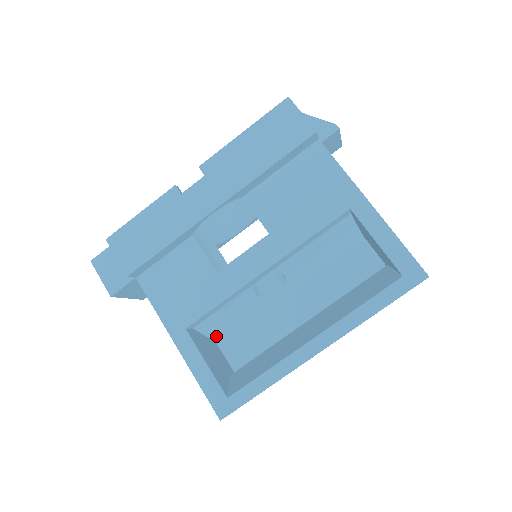
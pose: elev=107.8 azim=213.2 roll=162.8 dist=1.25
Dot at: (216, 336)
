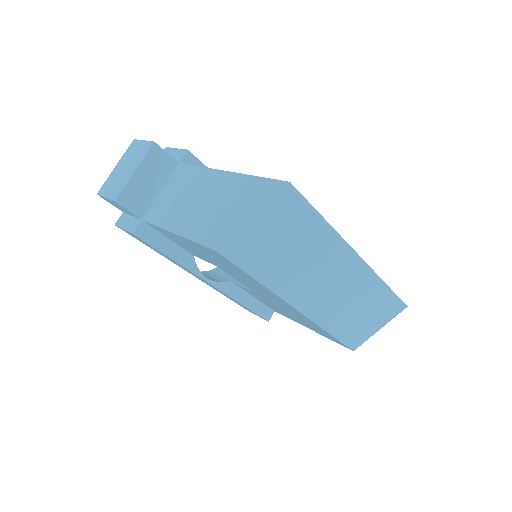
Dot at: occluded
